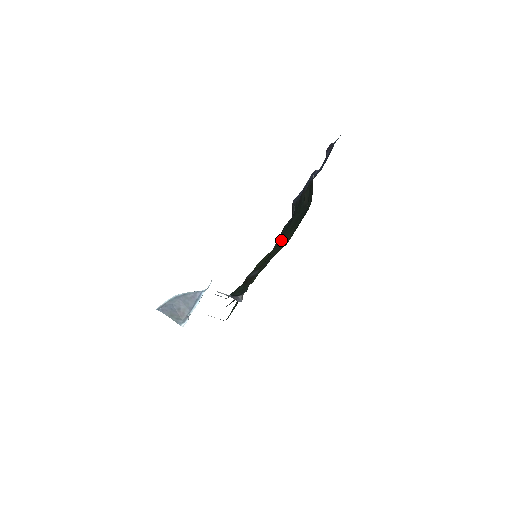
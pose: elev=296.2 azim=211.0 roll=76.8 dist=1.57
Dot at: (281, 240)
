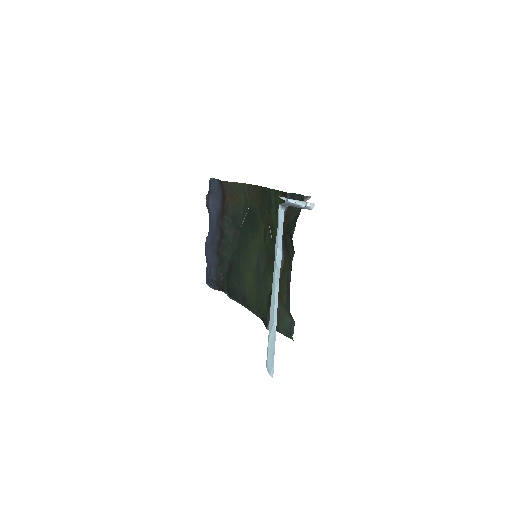
Dot at: (246, 270)
